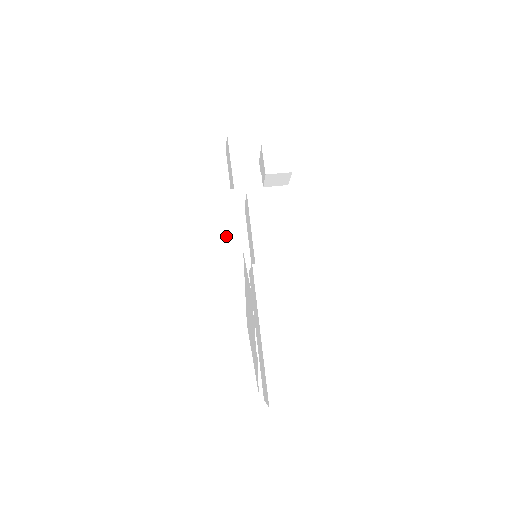
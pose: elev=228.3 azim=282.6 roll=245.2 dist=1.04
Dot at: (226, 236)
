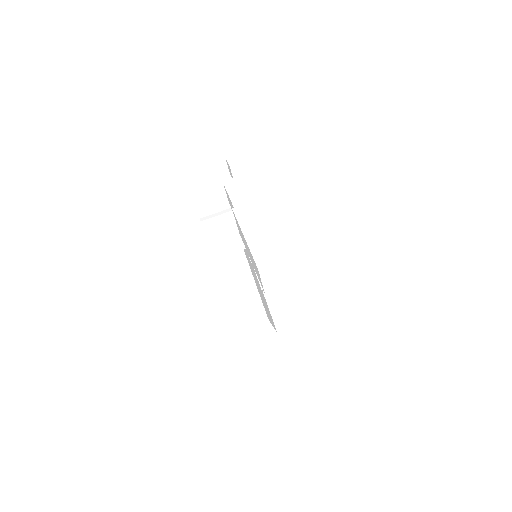
Dot at: (228, 241)
